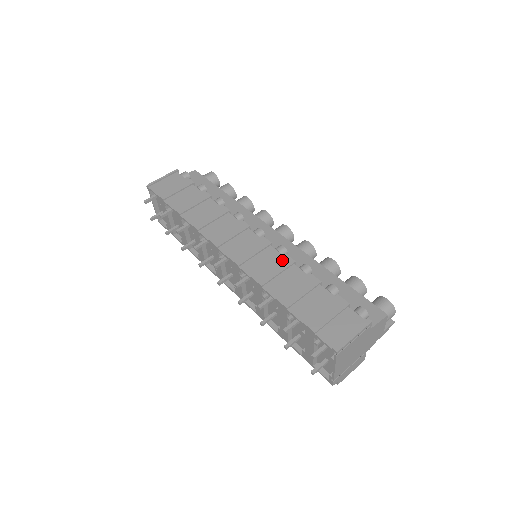
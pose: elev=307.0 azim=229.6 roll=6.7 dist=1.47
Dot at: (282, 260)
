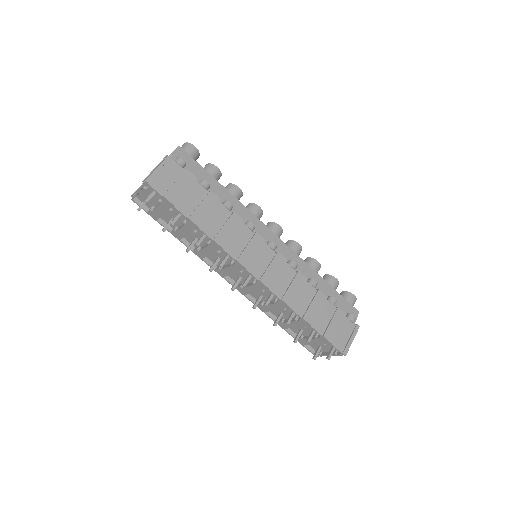
Dot at: (298, 278)
